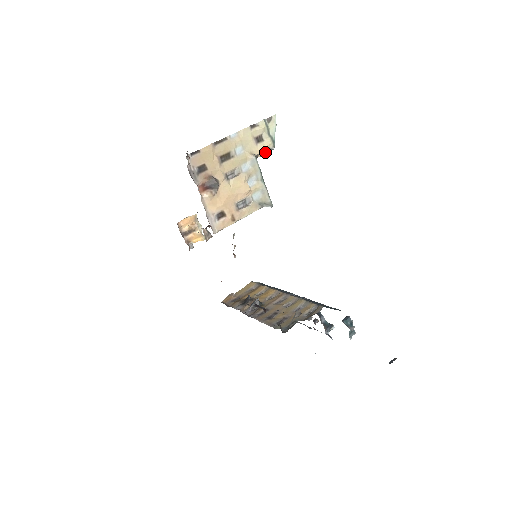
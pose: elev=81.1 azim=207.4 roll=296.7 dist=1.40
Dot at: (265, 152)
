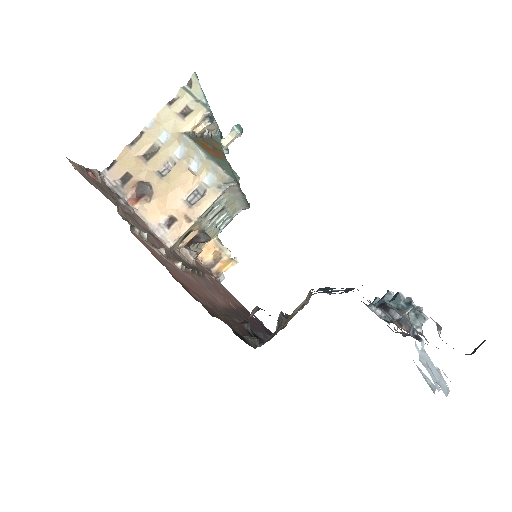
Dot at: (204, 123)
